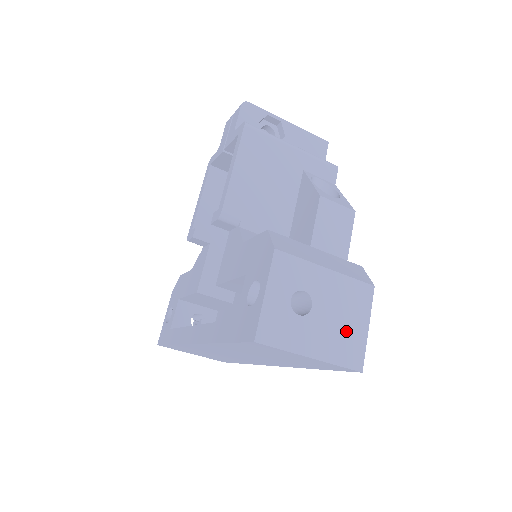
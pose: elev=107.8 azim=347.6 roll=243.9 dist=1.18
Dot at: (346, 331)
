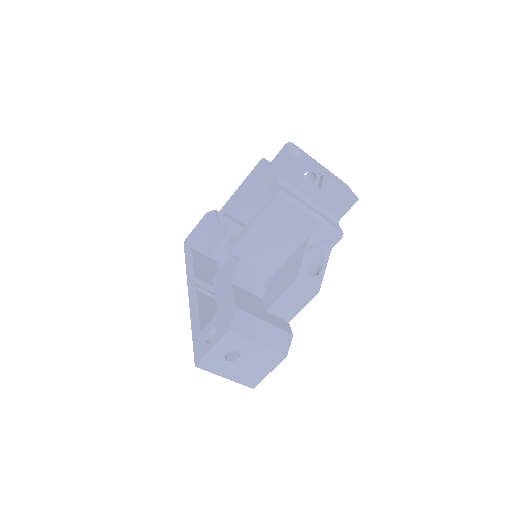
Dot at: (254, 372)
